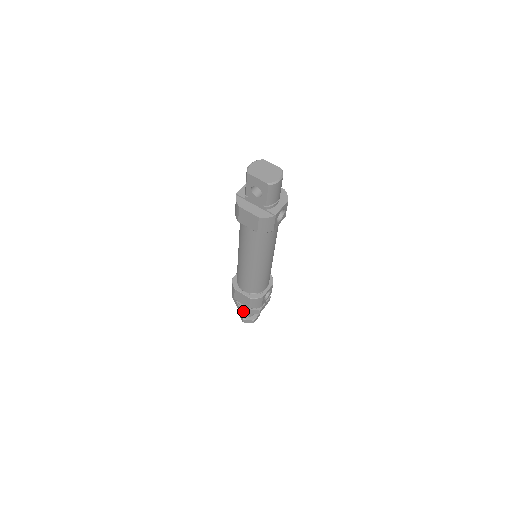
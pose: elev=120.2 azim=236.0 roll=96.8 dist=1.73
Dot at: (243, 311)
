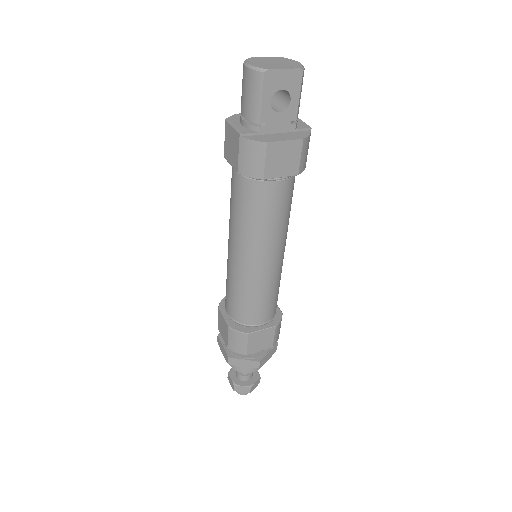
Dot at: (262, 363)
